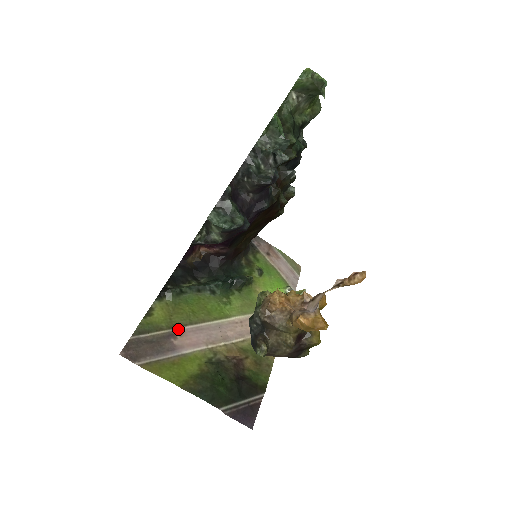
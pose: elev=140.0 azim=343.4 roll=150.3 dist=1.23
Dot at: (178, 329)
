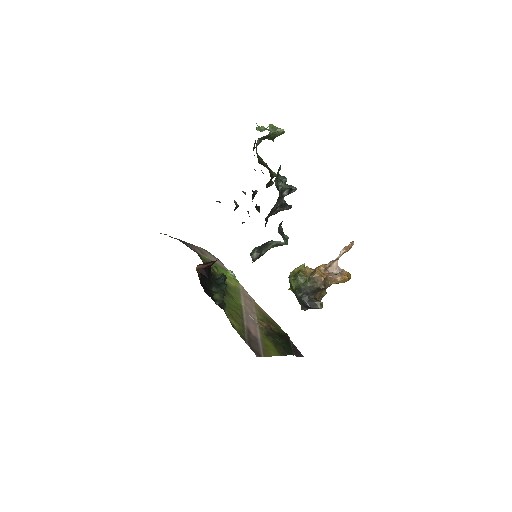
Dot at: (245, 326)
